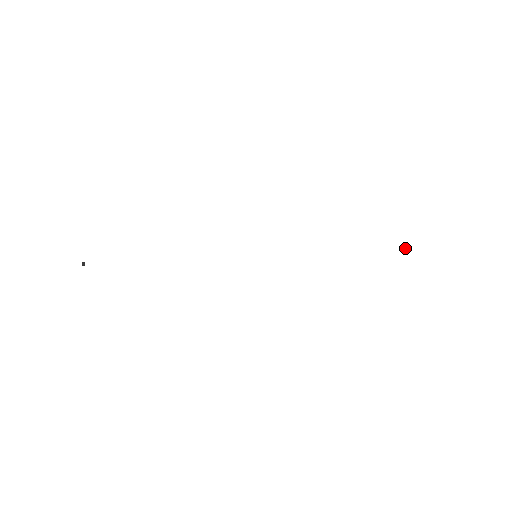
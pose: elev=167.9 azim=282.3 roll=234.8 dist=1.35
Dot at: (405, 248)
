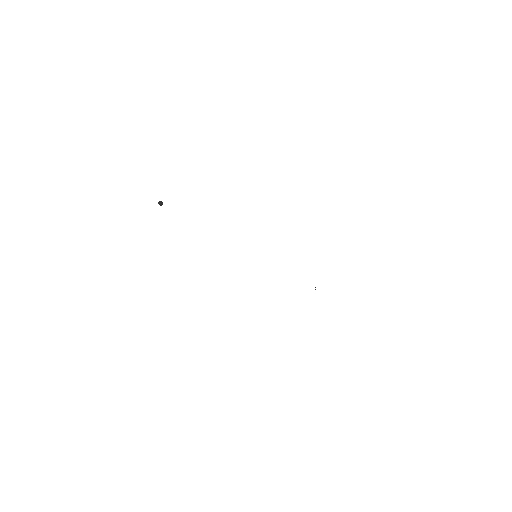
Dot at: occluded
